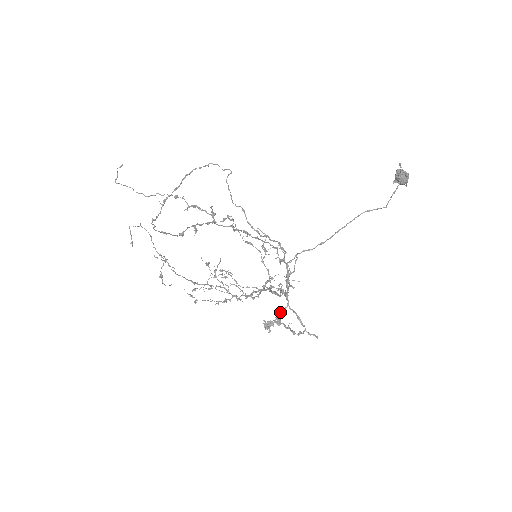
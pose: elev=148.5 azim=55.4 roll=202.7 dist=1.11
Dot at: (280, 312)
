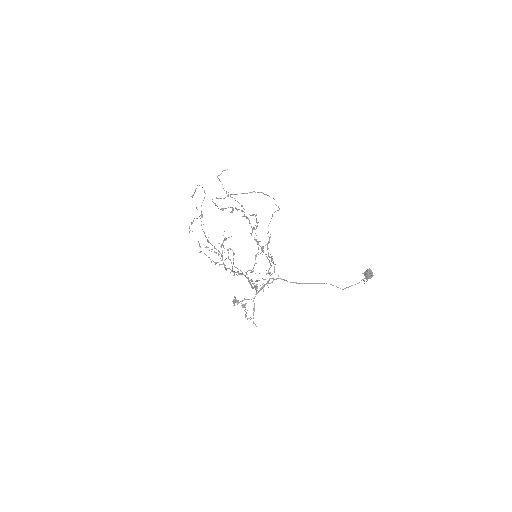
Dot at: (247, 299)
